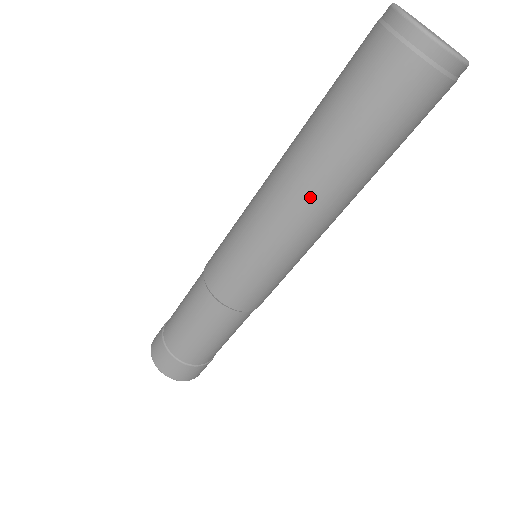
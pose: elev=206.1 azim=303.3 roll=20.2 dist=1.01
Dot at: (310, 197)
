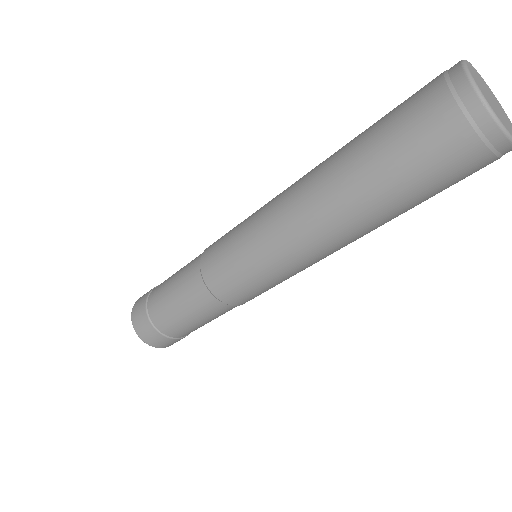
Dot at: (337, 237)
